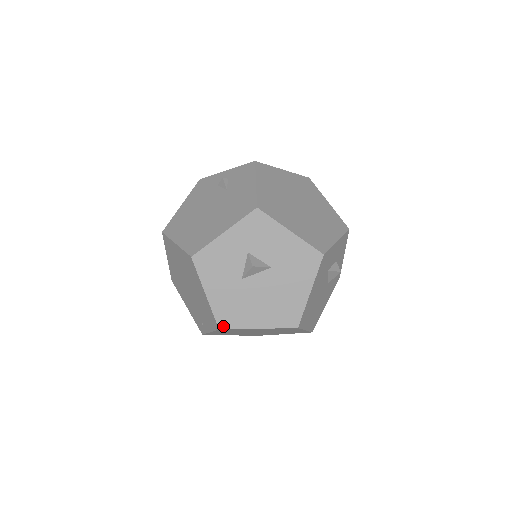
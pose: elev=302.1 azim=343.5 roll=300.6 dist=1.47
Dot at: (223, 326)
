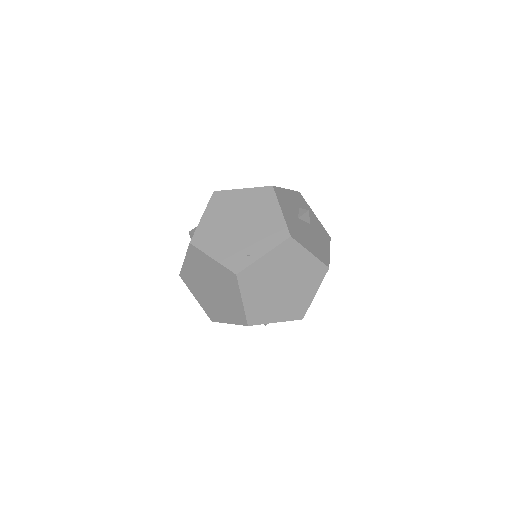
Dot at: (293, 236)
